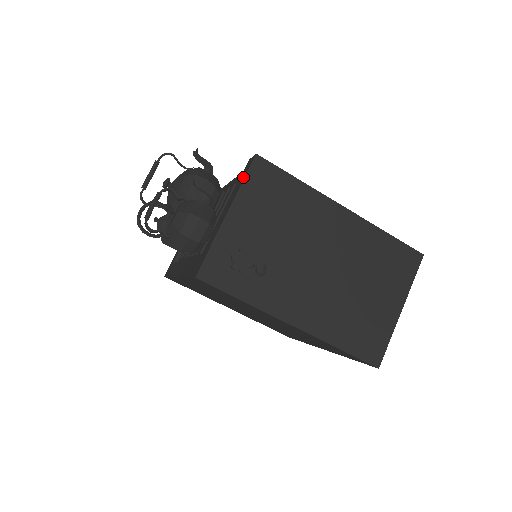
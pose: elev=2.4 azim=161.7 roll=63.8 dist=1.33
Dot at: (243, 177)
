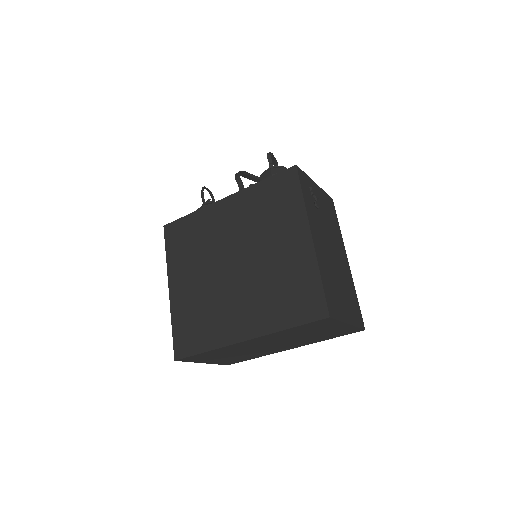
Dot at: occluded
